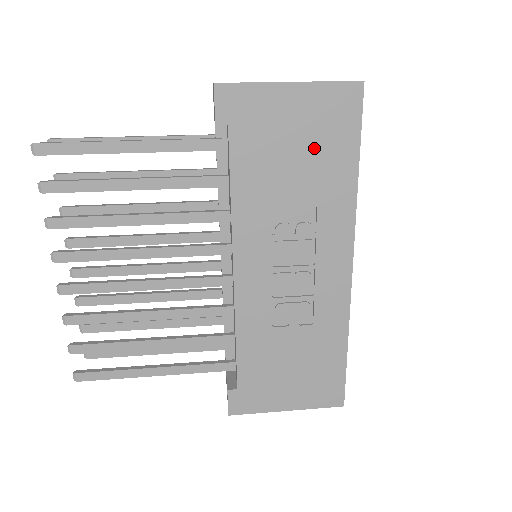
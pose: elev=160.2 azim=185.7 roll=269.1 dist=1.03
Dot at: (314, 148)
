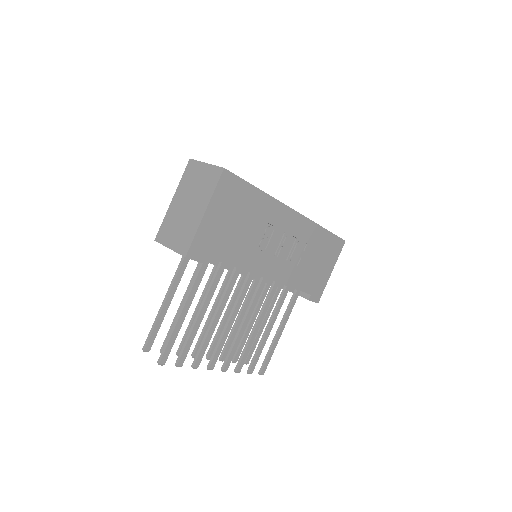
Dot at: (239, 211)
